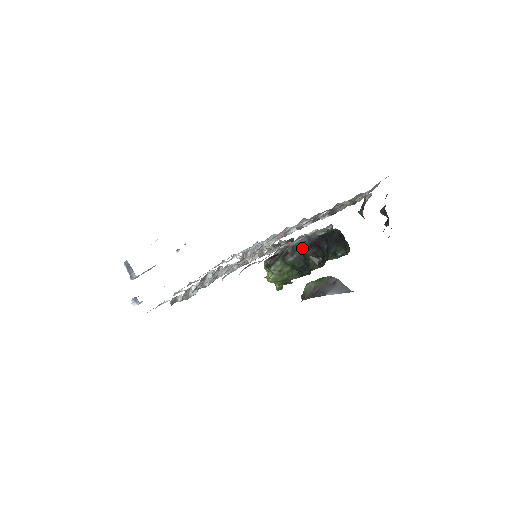
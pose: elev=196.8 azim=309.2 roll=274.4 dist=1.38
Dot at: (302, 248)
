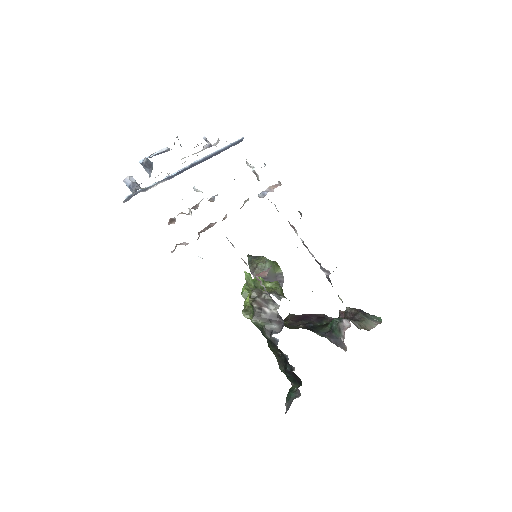
Dot at: (279, 349)
